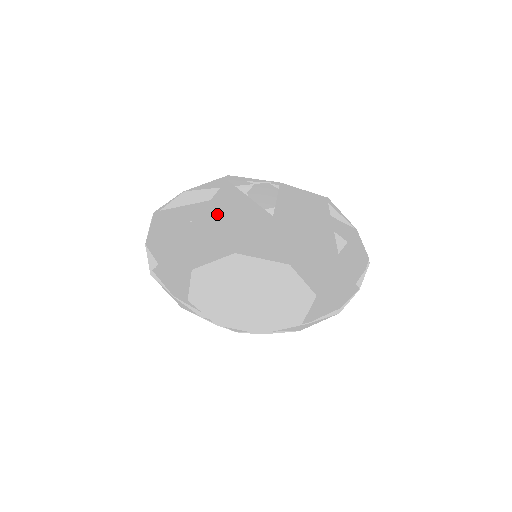
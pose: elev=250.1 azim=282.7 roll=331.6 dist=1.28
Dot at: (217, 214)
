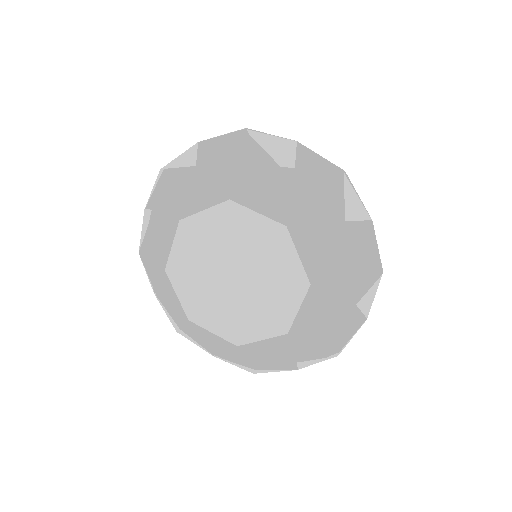
Dot at: (307, 184)
